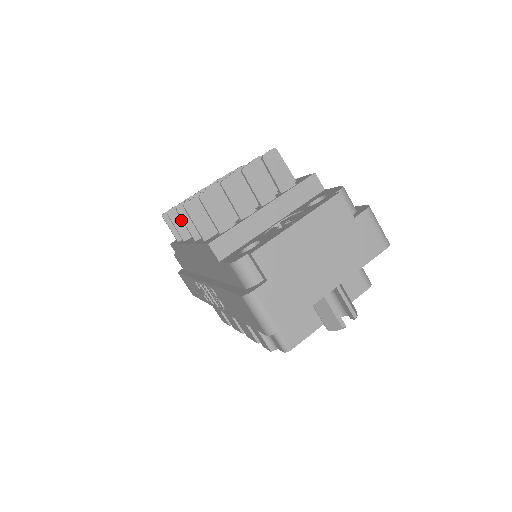
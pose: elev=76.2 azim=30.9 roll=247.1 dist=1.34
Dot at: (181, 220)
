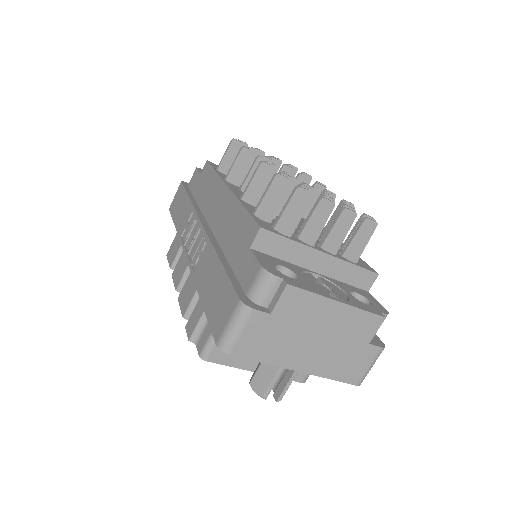
Dot at: (244, 164)
